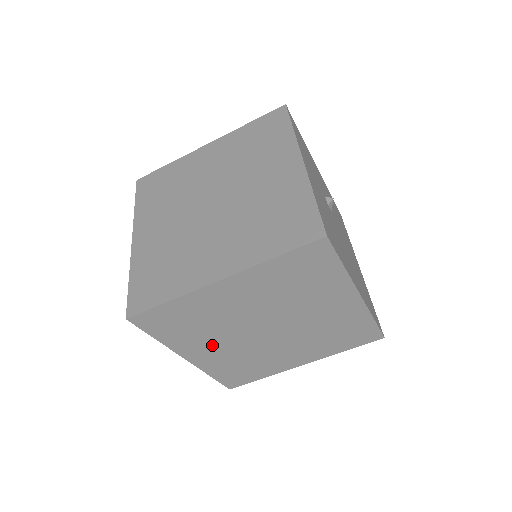
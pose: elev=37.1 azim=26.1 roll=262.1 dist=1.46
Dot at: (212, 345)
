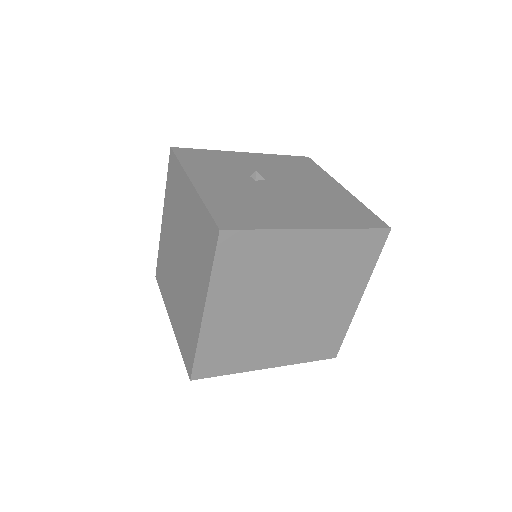
Dot at: (270, 347)
